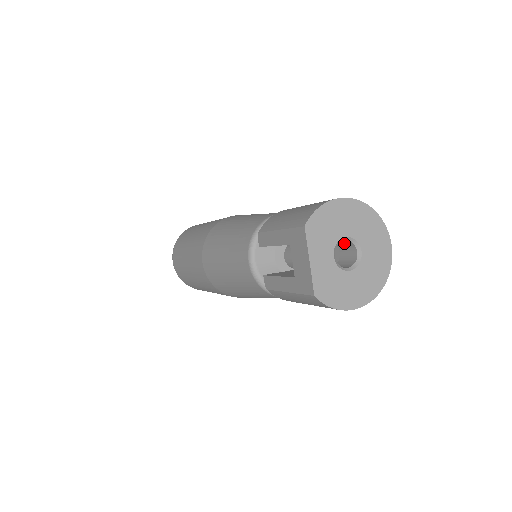
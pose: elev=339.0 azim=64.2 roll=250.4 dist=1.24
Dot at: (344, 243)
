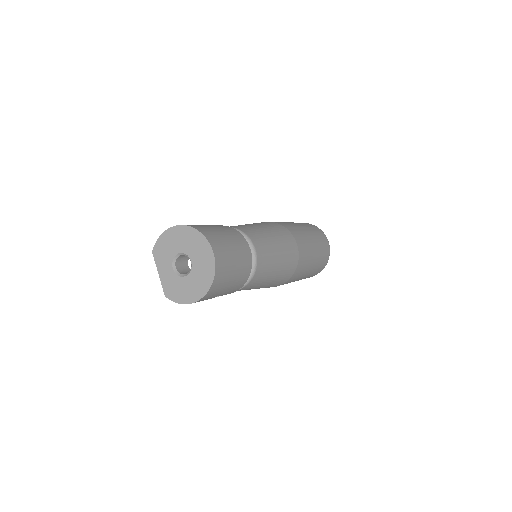
Dot at: occluded
